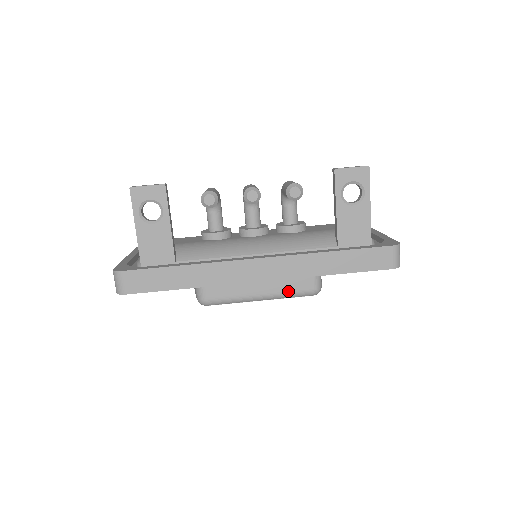
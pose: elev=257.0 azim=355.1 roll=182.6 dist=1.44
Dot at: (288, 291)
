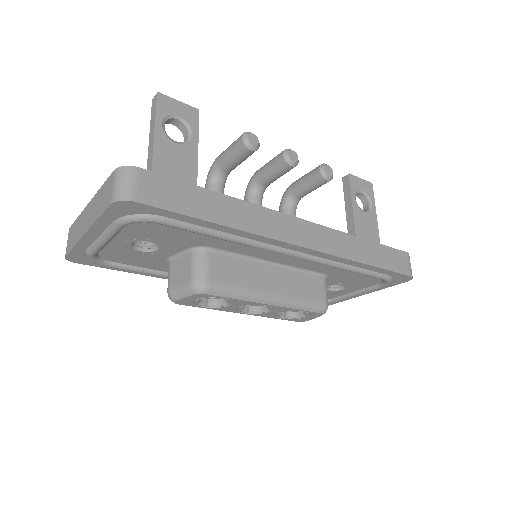
Dot at: (301, 297)
